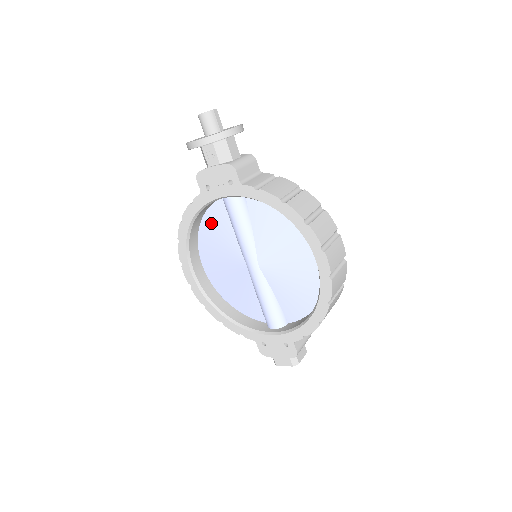
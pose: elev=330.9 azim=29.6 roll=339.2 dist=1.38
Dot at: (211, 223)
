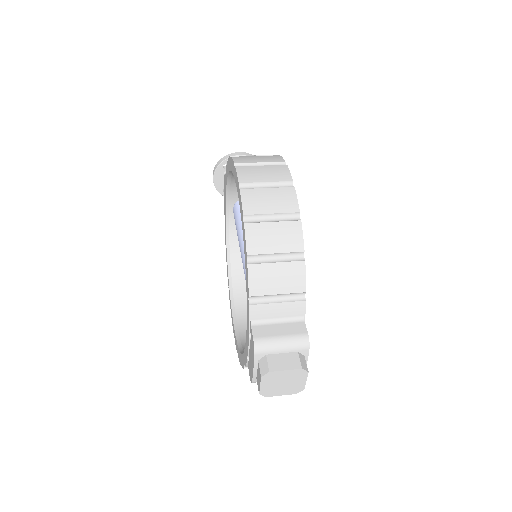
Dot at: occluded
